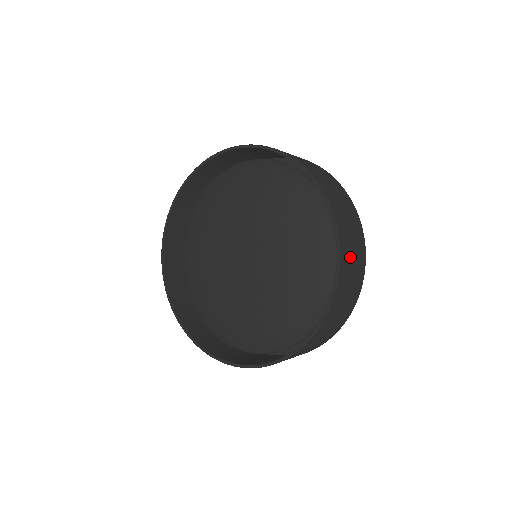
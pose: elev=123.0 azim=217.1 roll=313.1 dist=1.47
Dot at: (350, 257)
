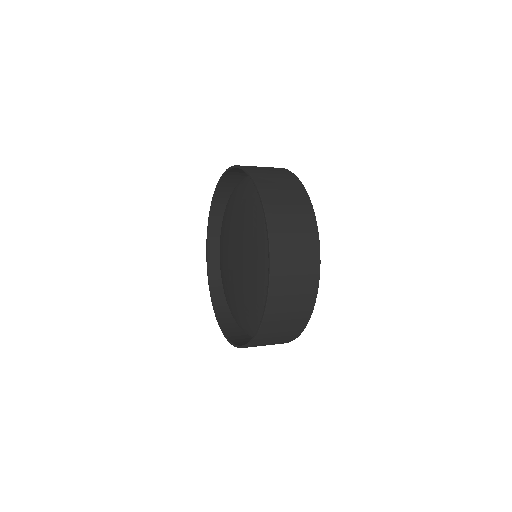
Dot at: (273, 335)
